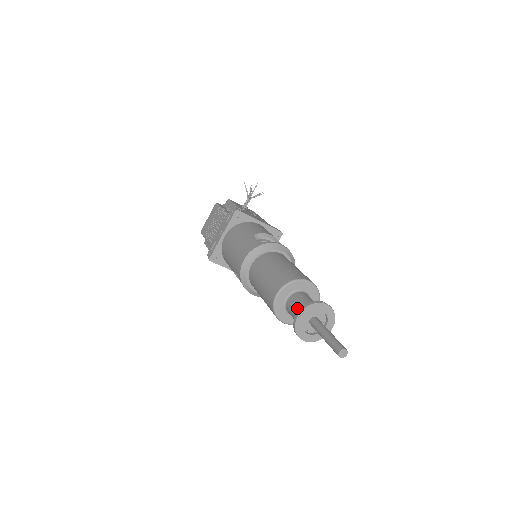
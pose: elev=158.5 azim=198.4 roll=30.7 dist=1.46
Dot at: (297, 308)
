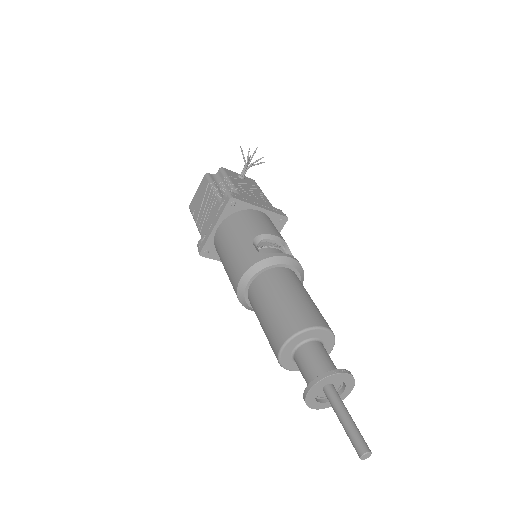
Dot at: (308, 370)
